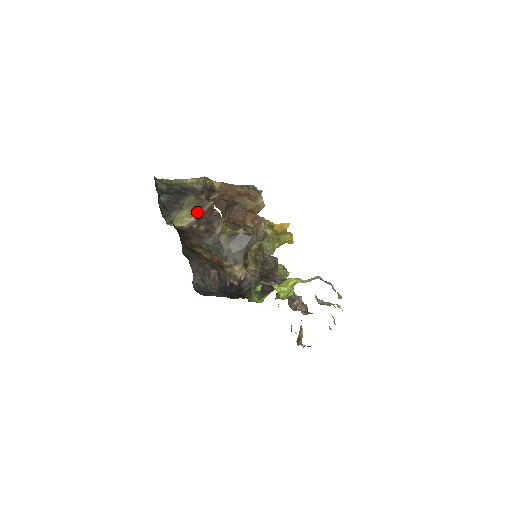
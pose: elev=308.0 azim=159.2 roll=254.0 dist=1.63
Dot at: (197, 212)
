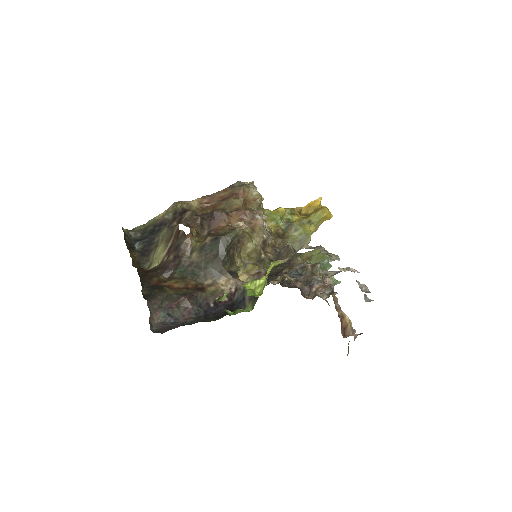
Dot at: (168, 243)
